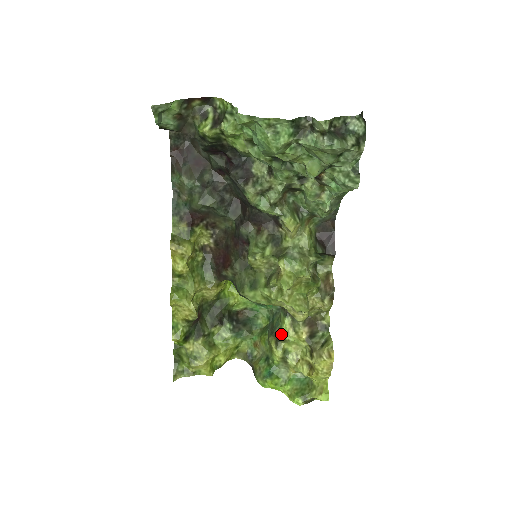
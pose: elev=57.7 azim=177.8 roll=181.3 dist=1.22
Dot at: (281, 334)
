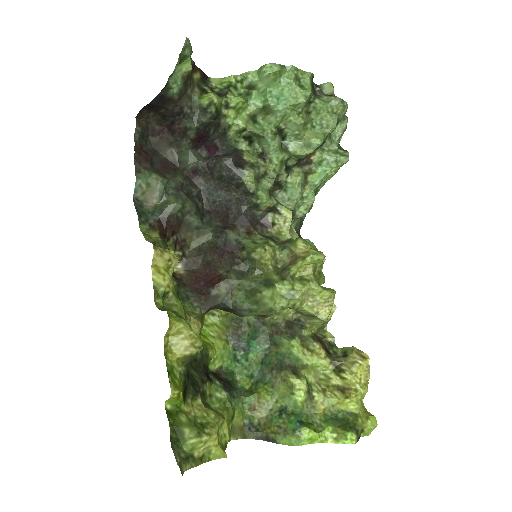
Dot at: (296, 360)
